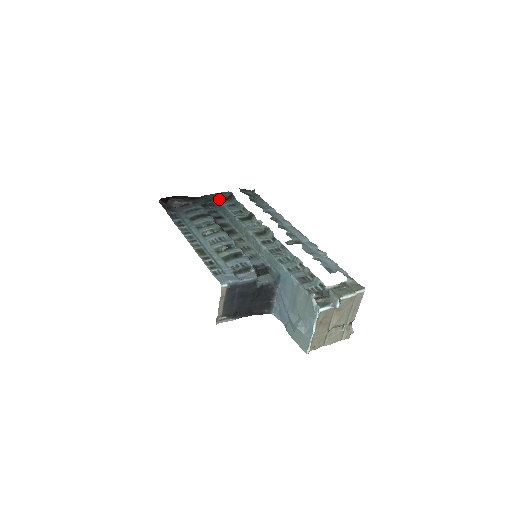
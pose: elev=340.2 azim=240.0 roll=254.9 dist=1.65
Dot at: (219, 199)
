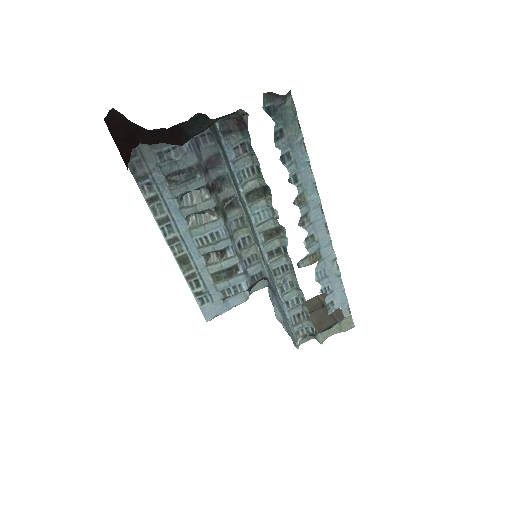
Dot at: (220, 132)
